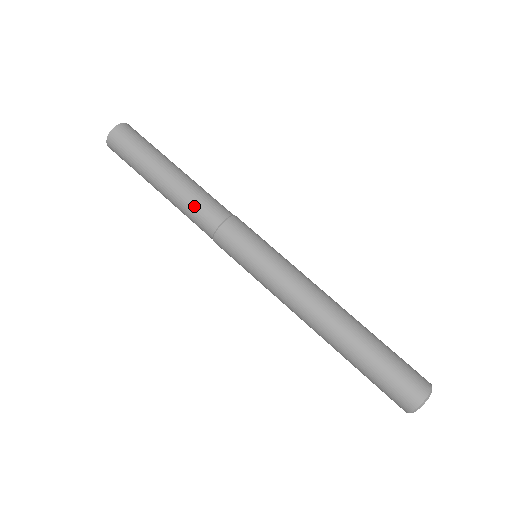
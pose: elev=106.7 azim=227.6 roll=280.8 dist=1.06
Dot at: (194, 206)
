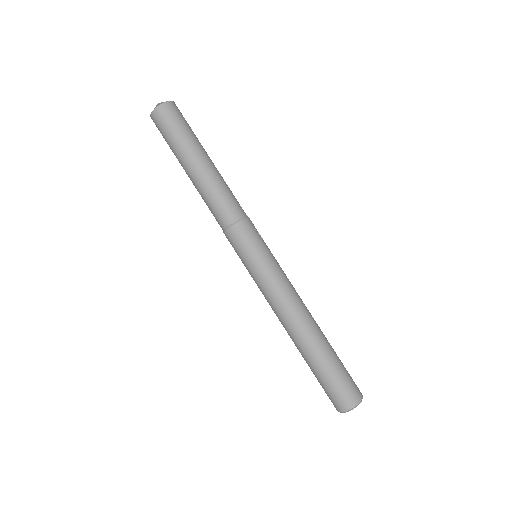
Dot at: (209, 206)
